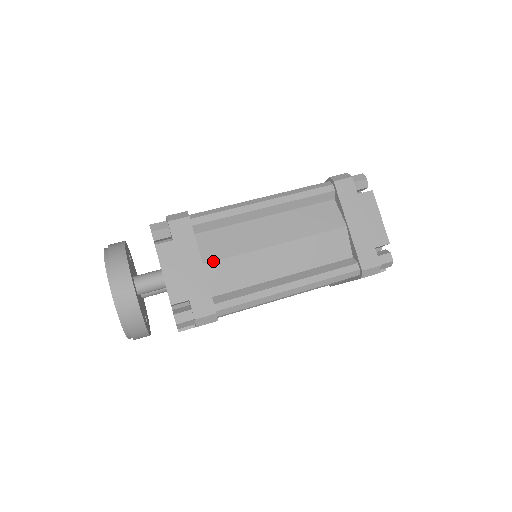
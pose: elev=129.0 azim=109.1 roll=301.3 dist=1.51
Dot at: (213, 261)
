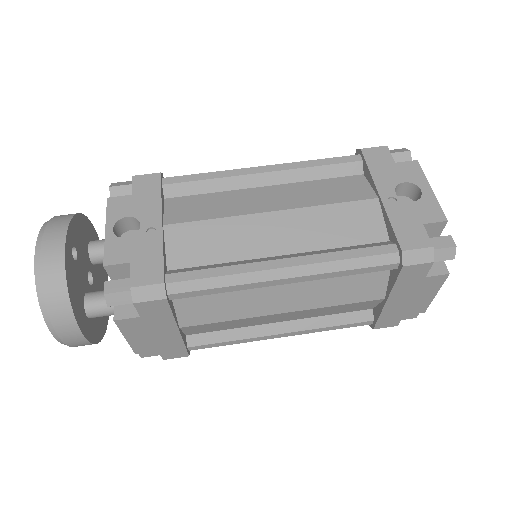
Dot at: (194, 325)
